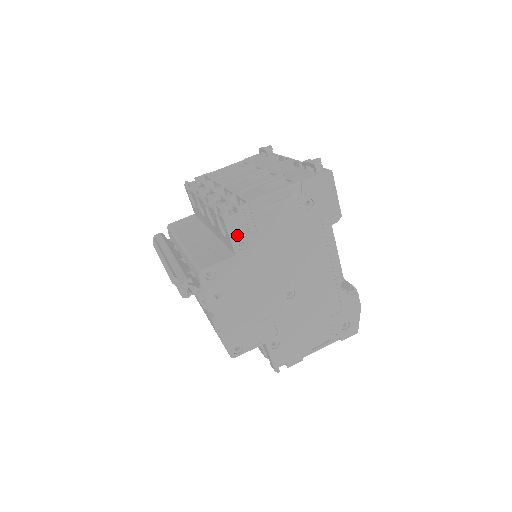
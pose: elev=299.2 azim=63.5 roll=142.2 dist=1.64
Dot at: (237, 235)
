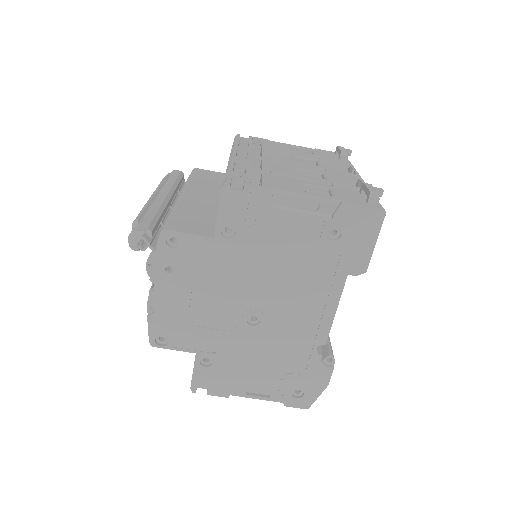
Dot at: (228, 216)
